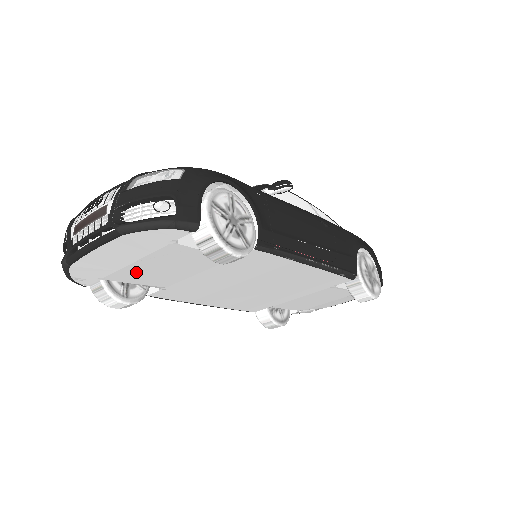
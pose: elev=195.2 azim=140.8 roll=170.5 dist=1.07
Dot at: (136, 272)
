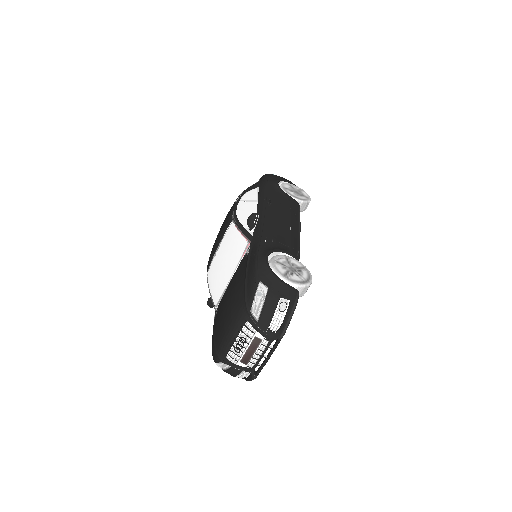
Dot at: occluded
